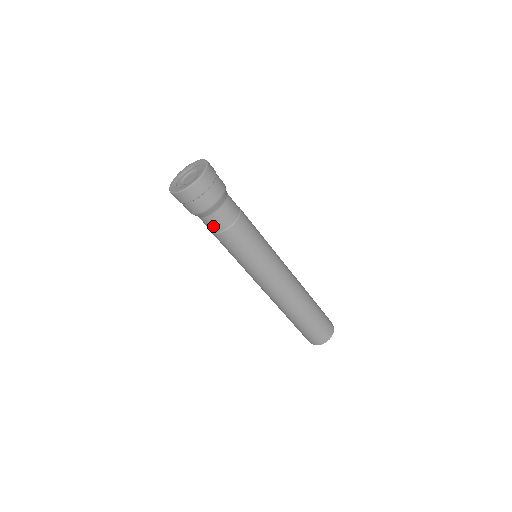
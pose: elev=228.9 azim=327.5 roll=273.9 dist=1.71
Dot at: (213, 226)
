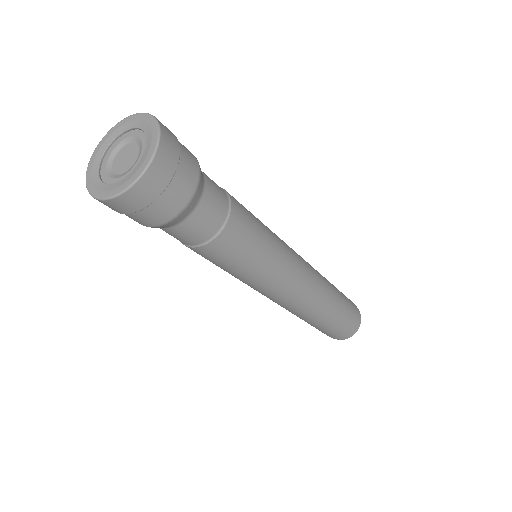
Dot at: (185, 238)
